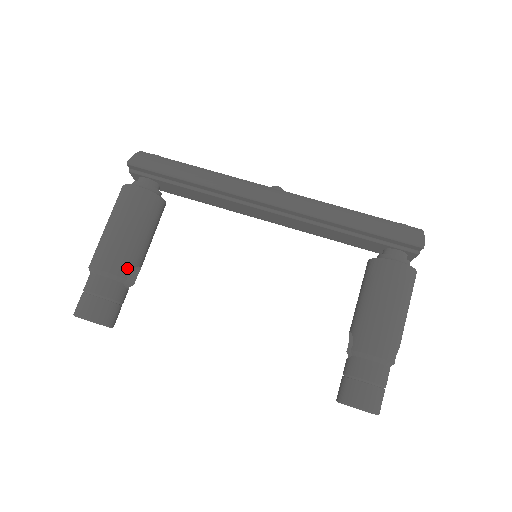
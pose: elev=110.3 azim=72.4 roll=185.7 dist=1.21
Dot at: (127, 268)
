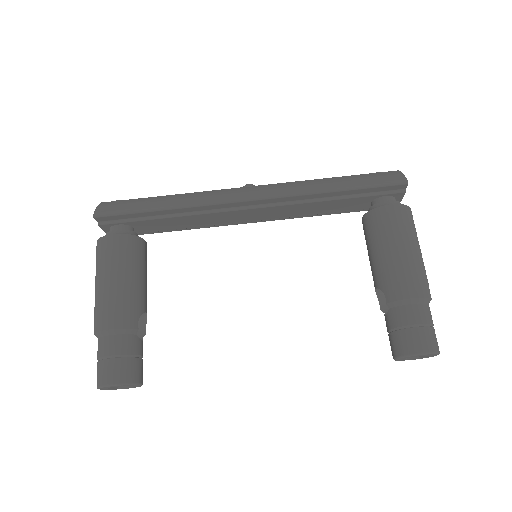
Dot at: (134, 317)
